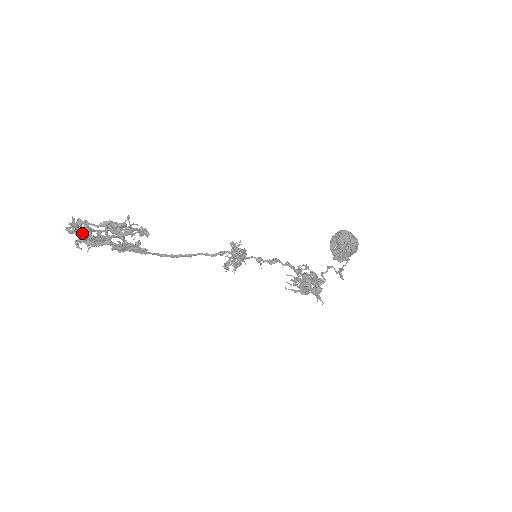
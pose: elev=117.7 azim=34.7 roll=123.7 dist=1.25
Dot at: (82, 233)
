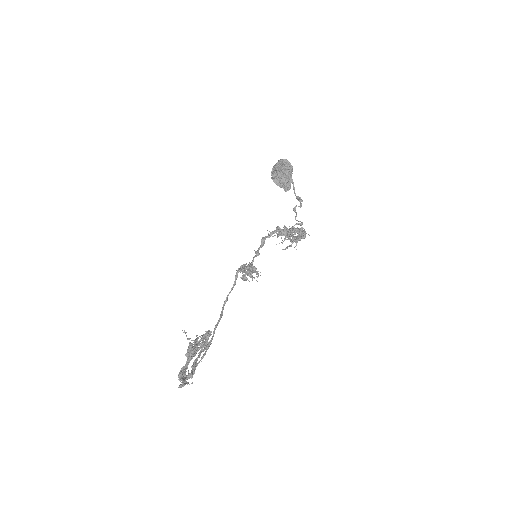
Dot at: (183, 375)
